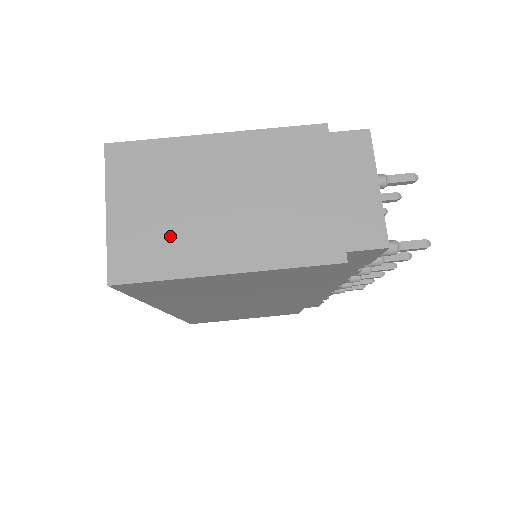
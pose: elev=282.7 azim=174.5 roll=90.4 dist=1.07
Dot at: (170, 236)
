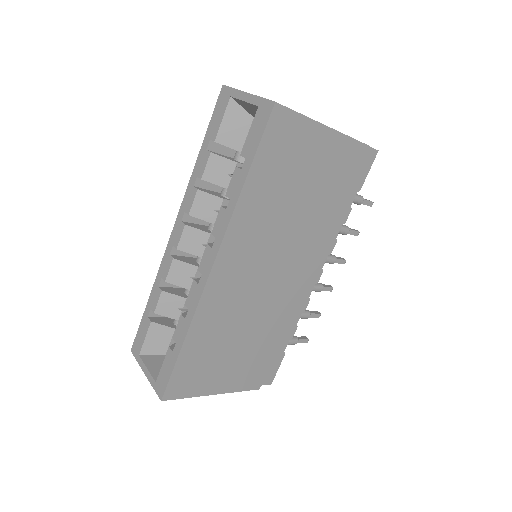
Dot at: occluded
